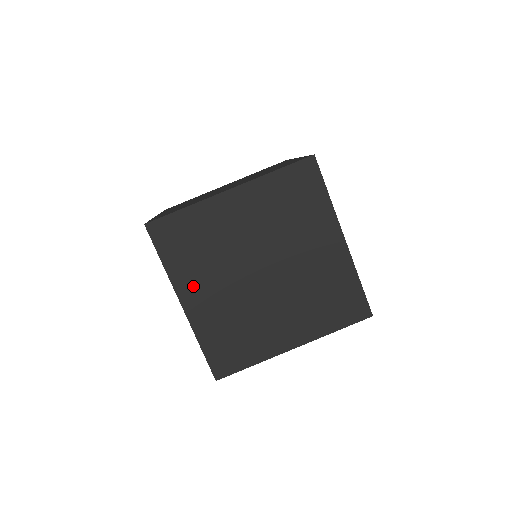
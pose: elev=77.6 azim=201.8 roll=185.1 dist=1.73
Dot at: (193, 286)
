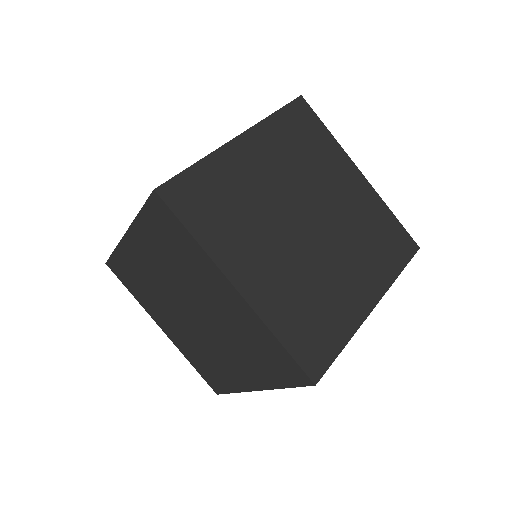
Dot at: occluded
